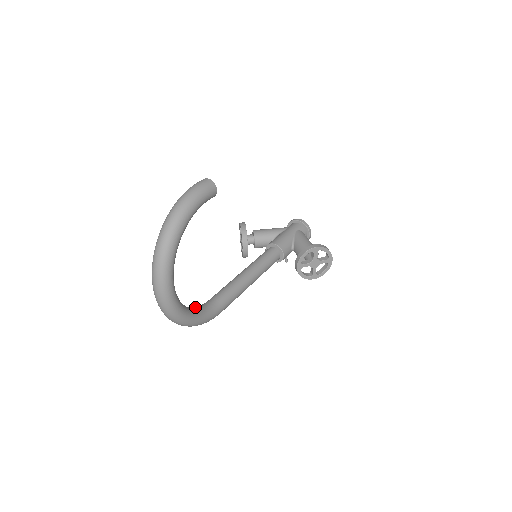
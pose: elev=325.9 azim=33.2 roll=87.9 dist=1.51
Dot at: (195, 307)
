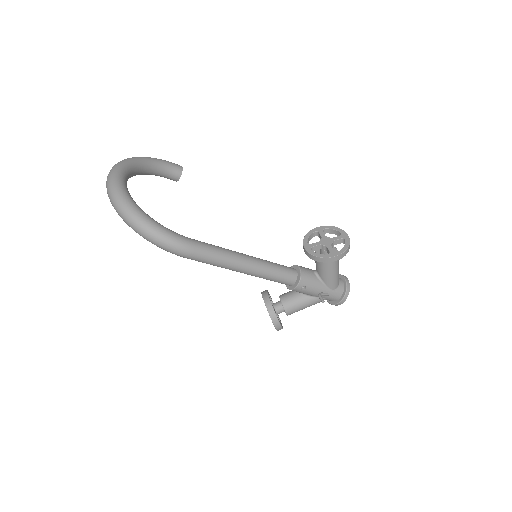
Dot at: occluded
